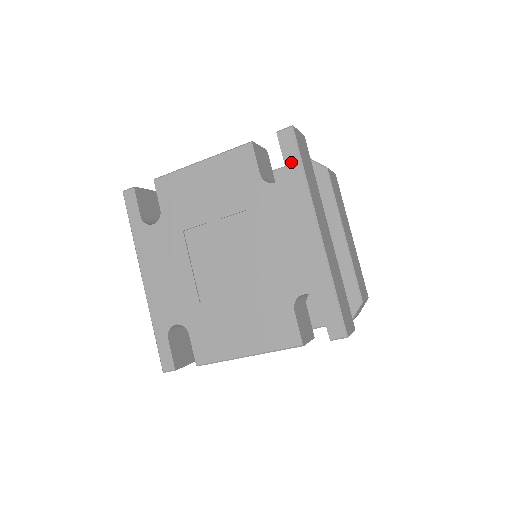
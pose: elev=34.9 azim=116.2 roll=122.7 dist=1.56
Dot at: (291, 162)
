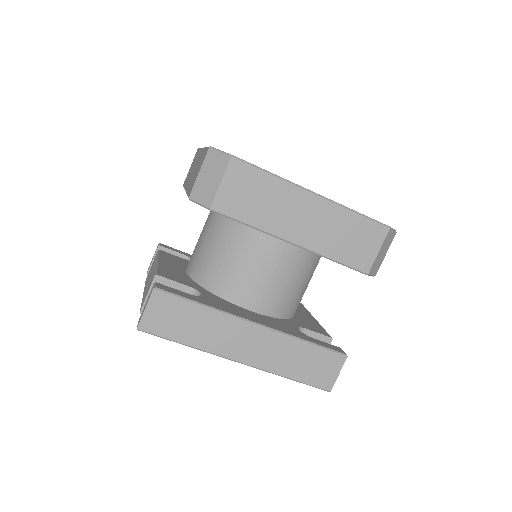
Dot at: occluded
